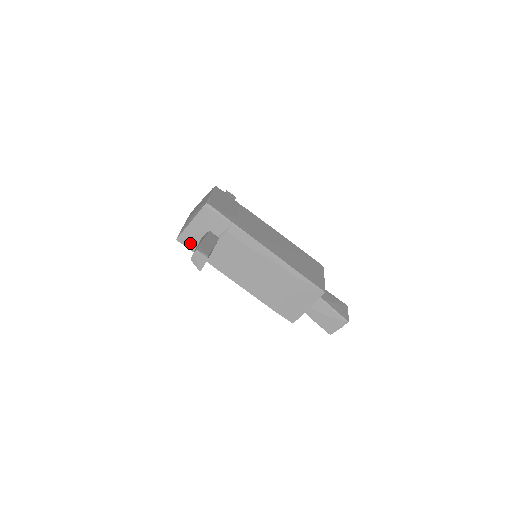
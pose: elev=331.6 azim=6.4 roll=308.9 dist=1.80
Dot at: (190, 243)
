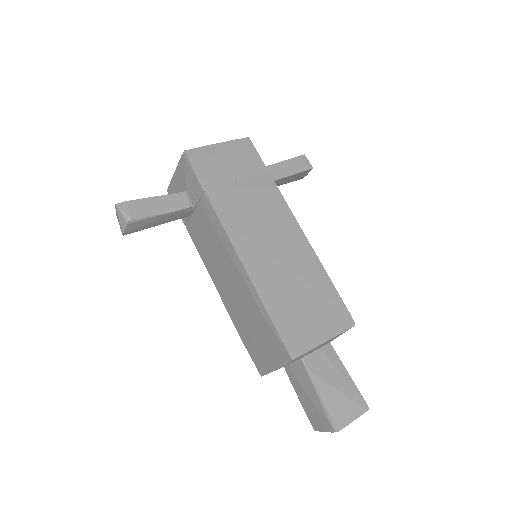
Dot at: occluded
